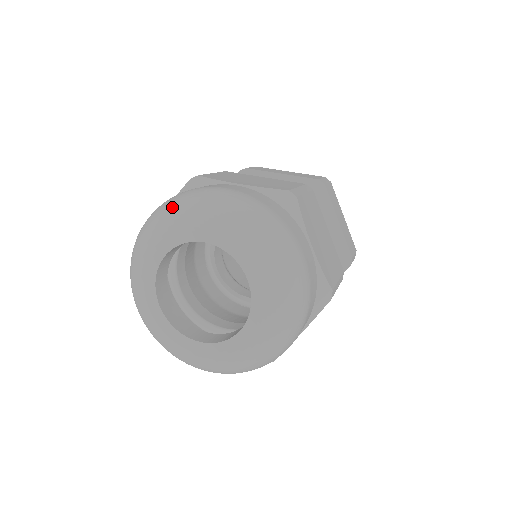
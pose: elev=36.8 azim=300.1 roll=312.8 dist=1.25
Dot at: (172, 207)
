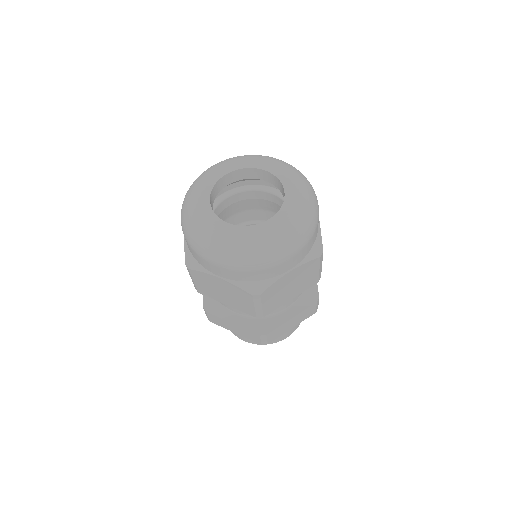
Dot at: (245, 155)
